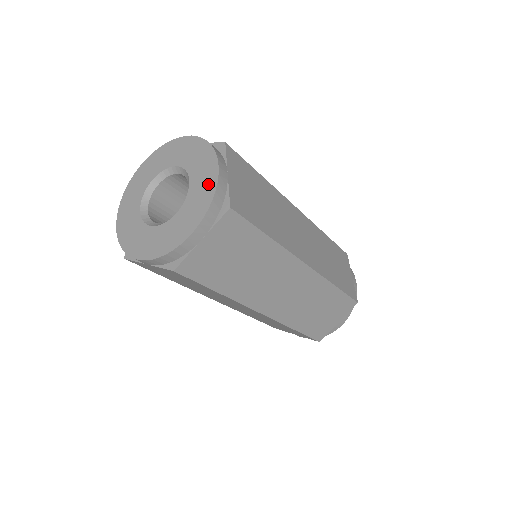
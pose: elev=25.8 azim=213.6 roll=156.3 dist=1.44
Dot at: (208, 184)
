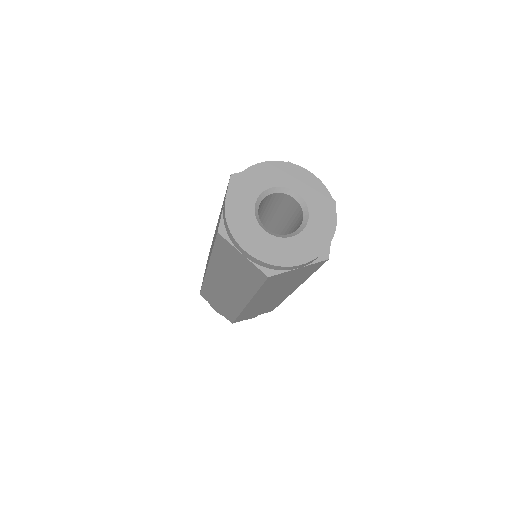
Dot at: (319, 190)
